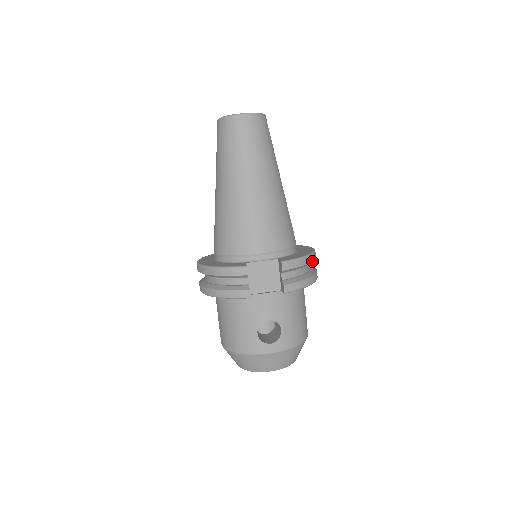
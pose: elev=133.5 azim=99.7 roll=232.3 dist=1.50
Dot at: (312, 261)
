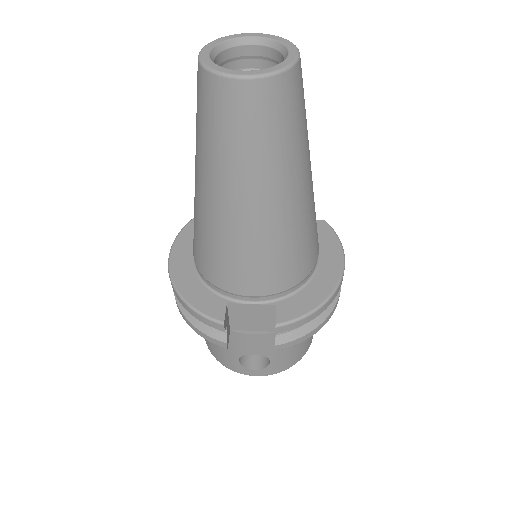
Dot at: (330, 303)
